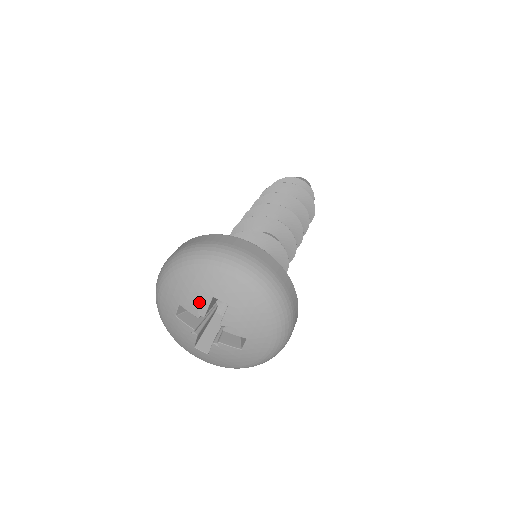
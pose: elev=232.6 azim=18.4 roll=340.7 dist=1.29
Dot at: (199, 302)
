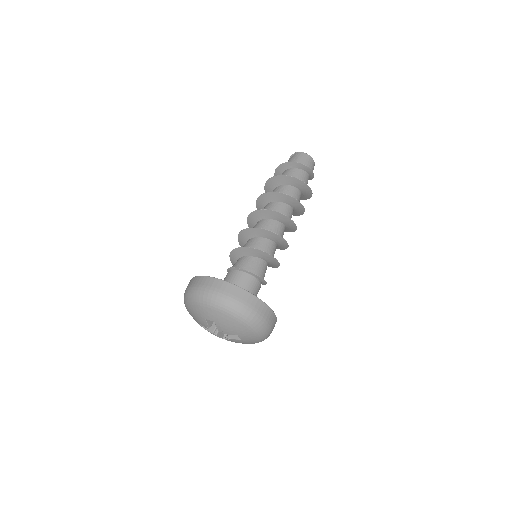
Dot at: (202, 322)
